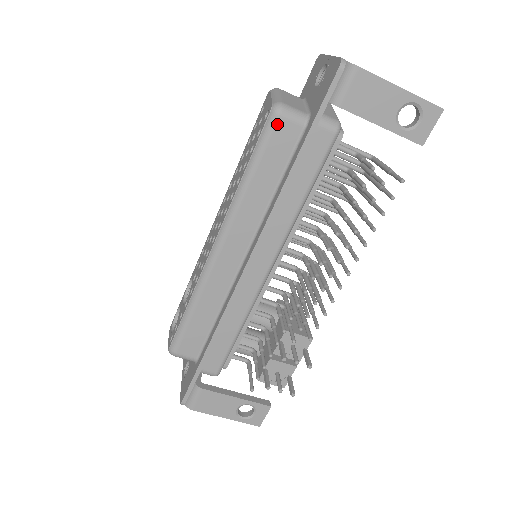
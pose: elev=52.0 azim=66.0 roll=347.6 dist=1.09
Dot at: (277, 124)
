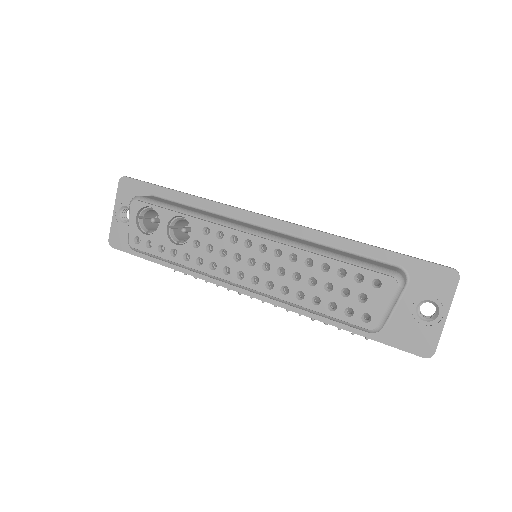
Dot at: (362, 330)
